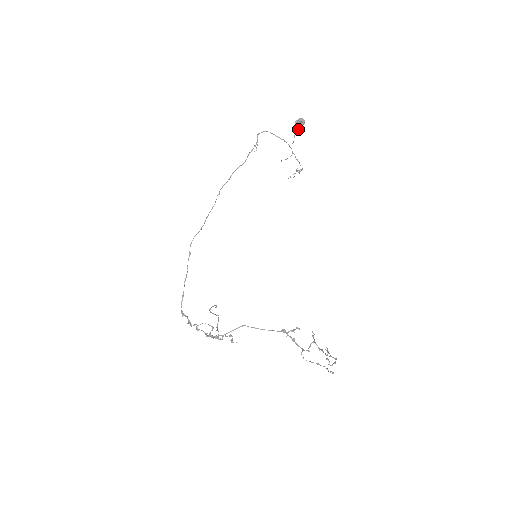
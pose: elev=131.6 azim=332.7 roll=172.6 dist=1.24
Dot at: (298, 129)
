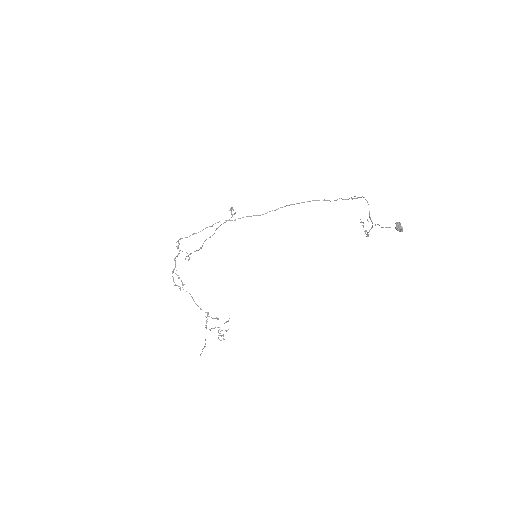
Dot at: occluded
